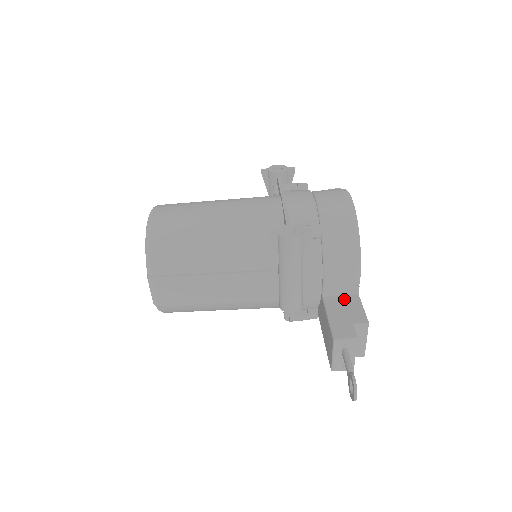
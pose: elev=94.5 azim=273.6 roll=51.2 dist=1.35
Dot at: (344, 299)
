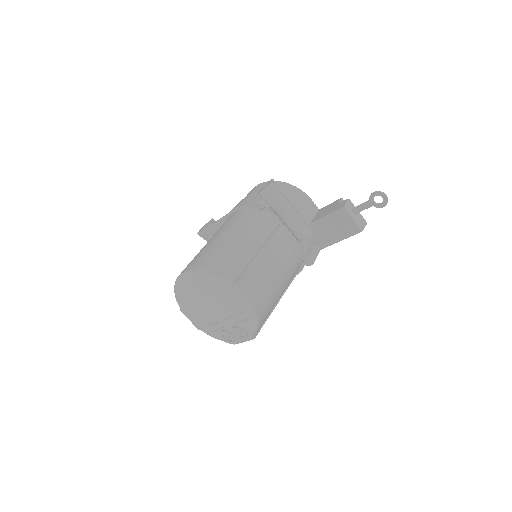
Dot at: (319, 213)
